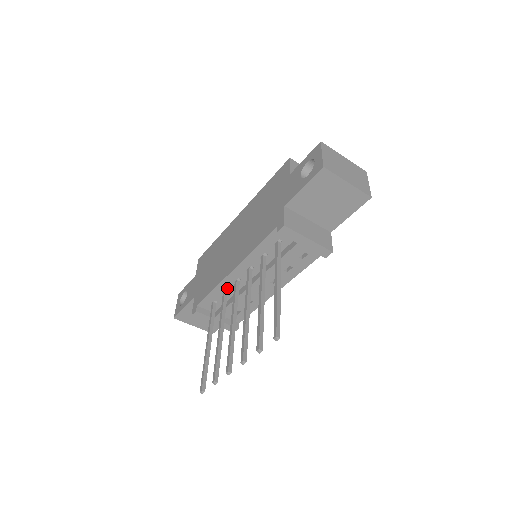
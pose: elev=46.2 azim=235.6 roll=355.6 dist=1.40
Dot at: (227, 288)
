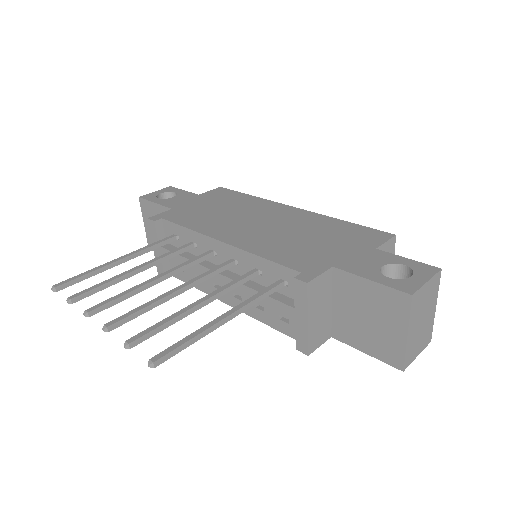
Dot at: (199, 244)
